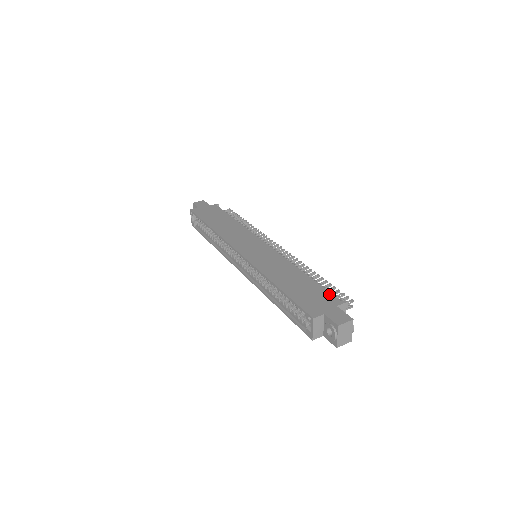
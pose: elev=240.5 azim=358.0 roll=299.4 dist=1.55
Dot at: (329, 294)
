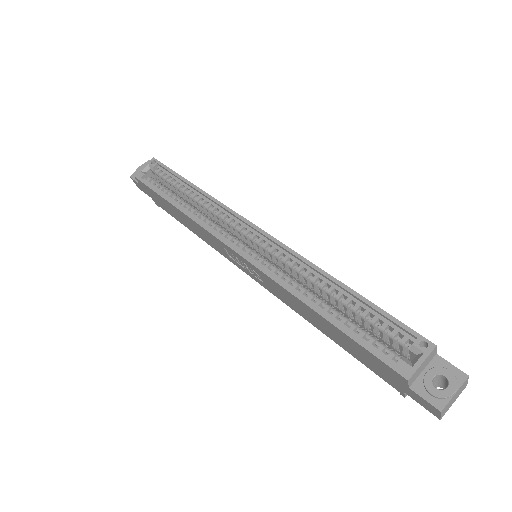
Dot at: occluded
